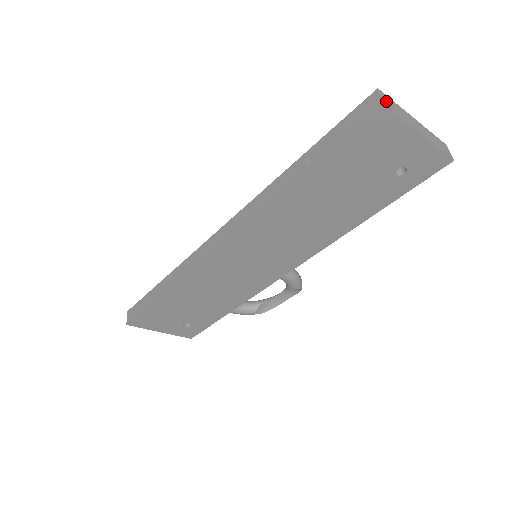
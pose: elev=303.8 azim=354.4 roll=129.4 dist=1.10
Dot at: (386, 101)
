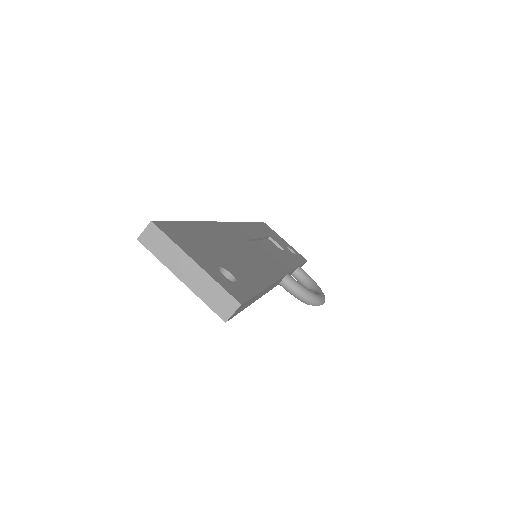
Dot at: (148, 236)
